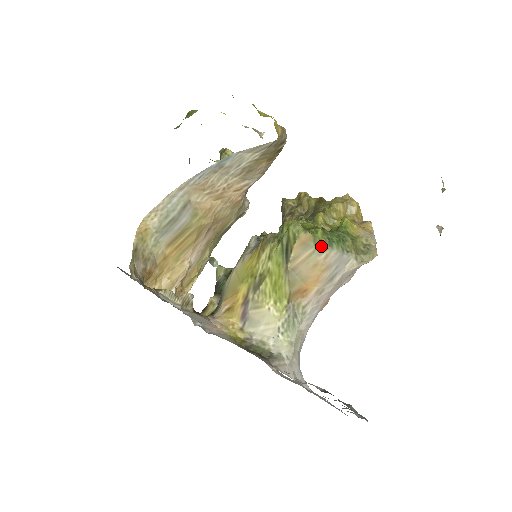
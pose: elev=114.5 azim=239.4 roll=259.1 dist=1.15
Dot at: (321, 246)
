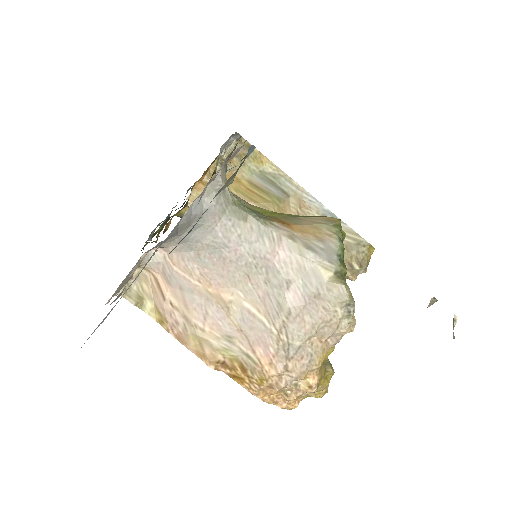
Dot at: (336, 230)
